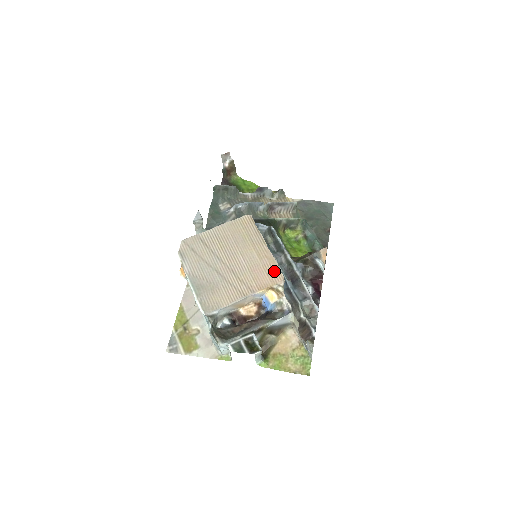
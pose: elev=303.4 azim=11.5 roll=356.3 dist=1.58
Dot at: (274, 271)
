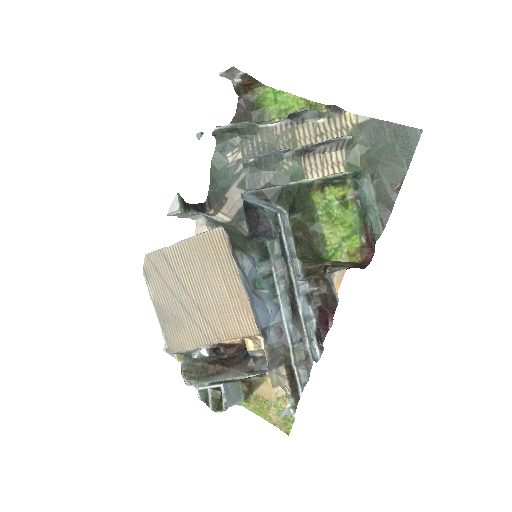
Dot at: (246, 319)
